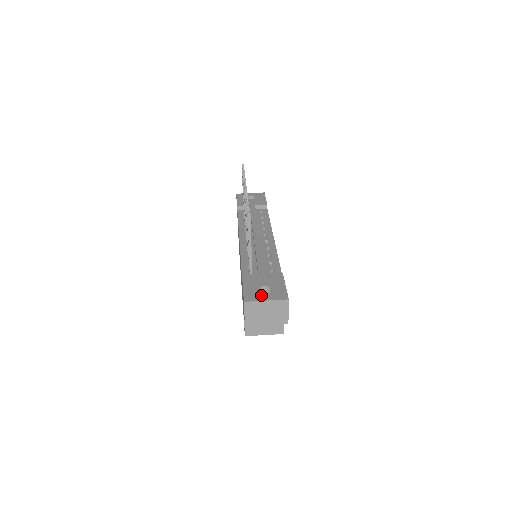
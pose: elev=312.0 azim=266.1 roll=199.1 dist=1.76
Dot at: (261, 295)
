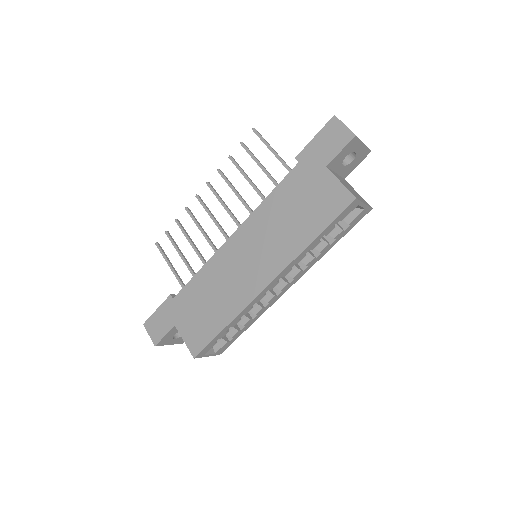
Dot at: occluded
